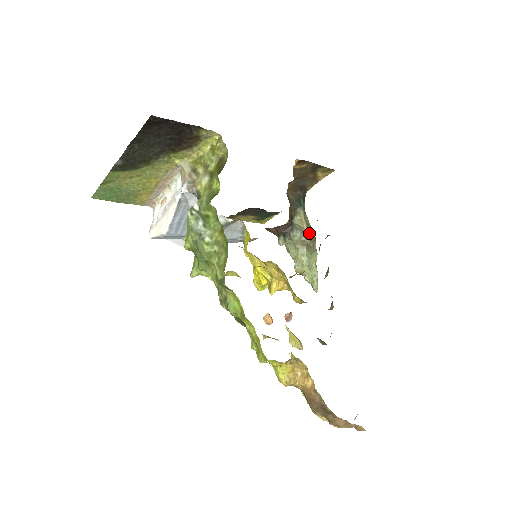
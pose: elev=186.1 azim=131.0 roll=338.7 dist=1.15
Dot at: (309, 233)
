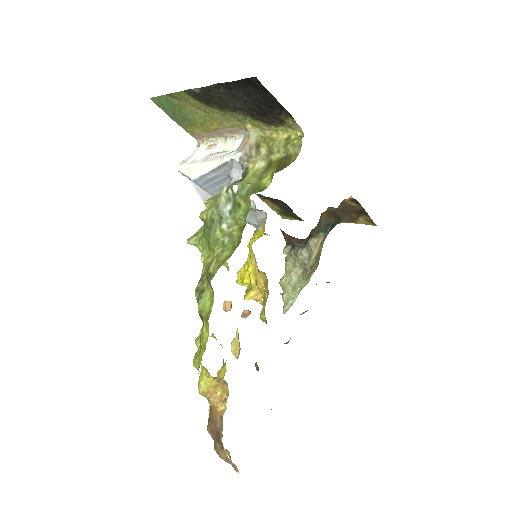
Dot at: (315, 260)
